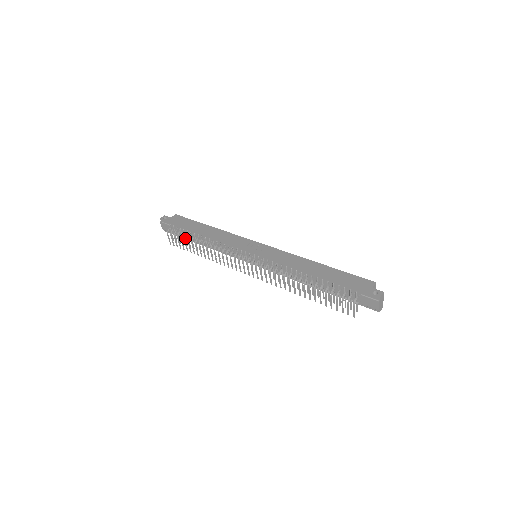
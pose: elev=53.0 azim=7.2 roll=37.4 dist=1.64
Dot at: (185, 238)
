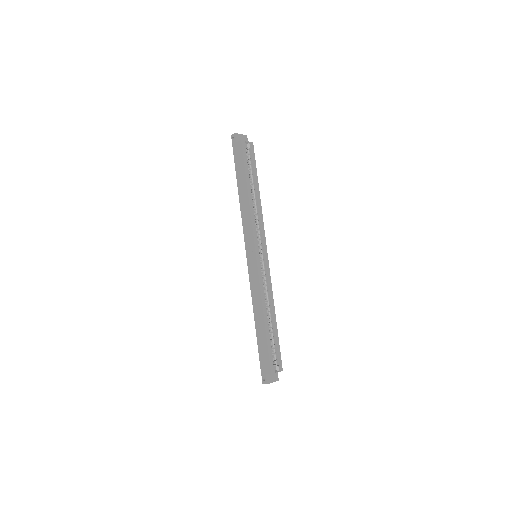
Dot at: occluded
